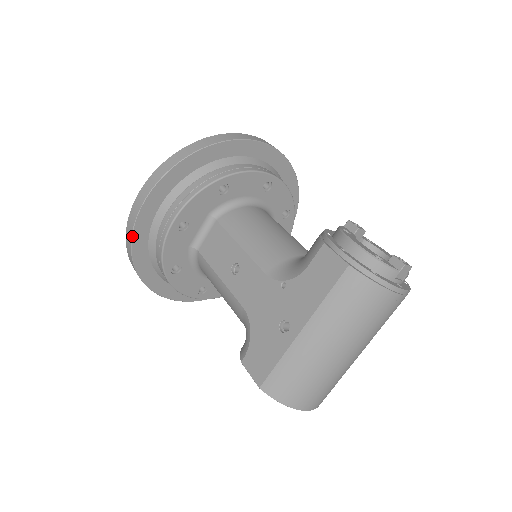
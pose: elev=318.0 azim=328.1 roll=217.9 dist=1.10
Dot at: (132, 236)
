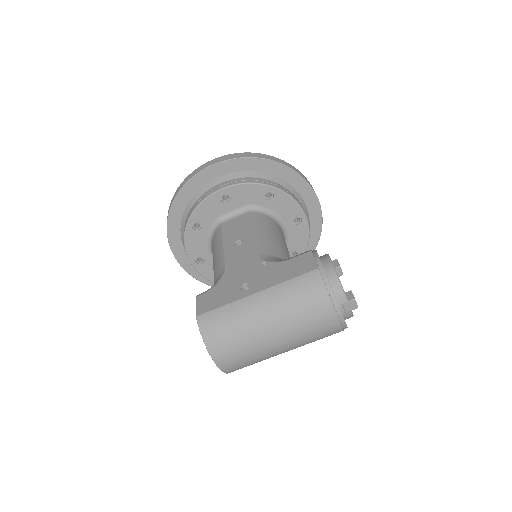
Dot at: (188, 181)
